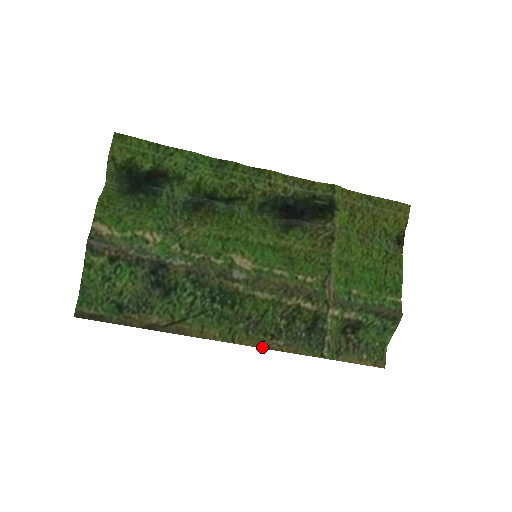
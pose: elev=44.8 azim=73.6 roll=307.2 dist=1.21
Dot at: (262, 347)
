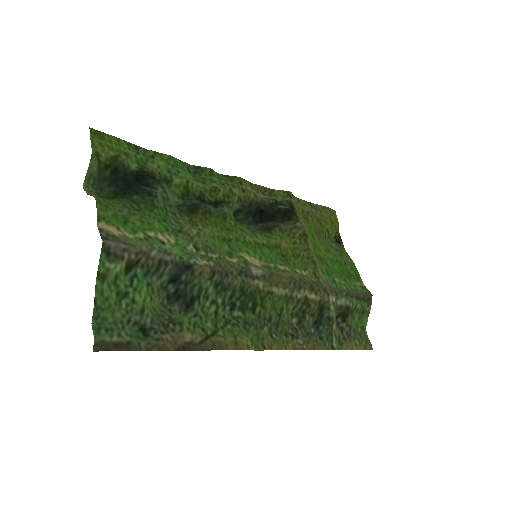
Dot at: (288, 349)
